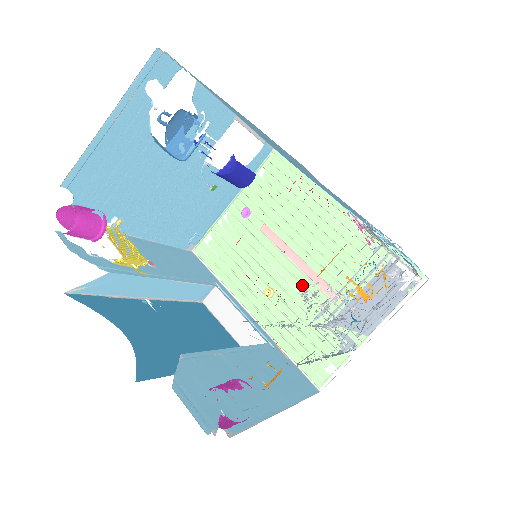
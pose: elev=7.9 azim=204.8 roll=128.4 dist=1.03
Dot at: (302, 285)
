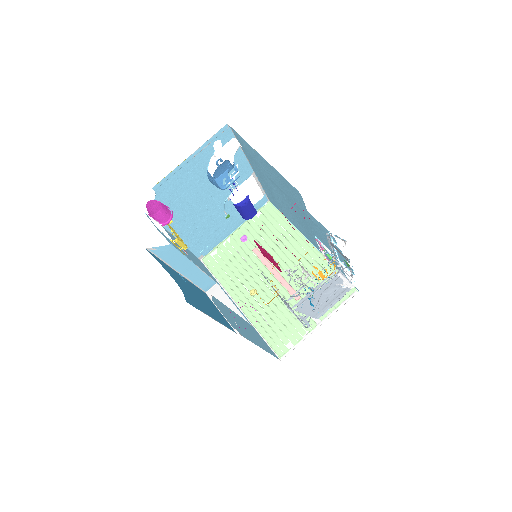
Dot at: occluded
